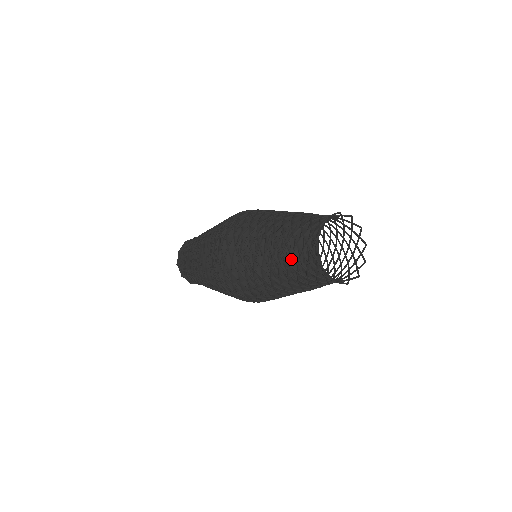
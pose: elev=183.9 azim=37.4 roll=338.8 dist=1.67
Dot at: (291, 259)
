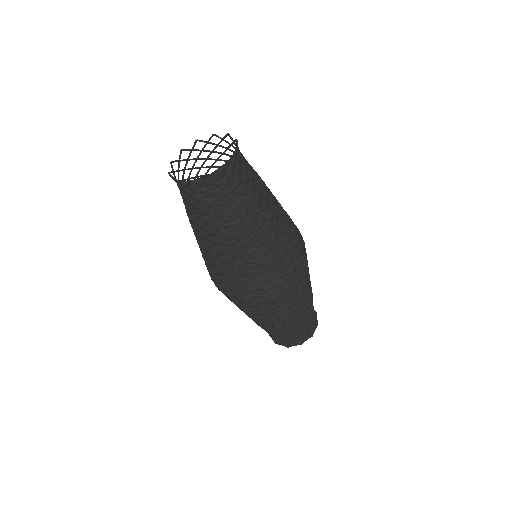
Dot at: (195, 212)
